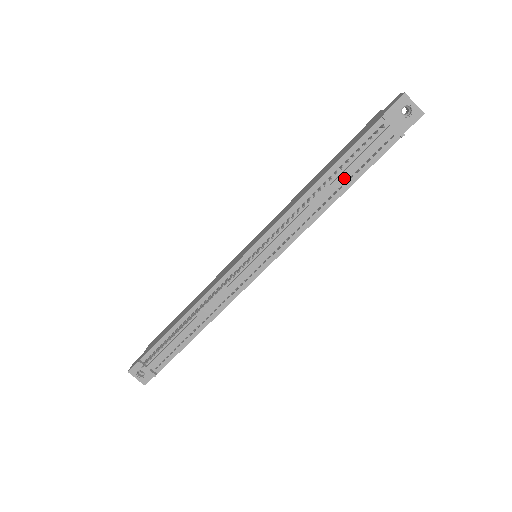
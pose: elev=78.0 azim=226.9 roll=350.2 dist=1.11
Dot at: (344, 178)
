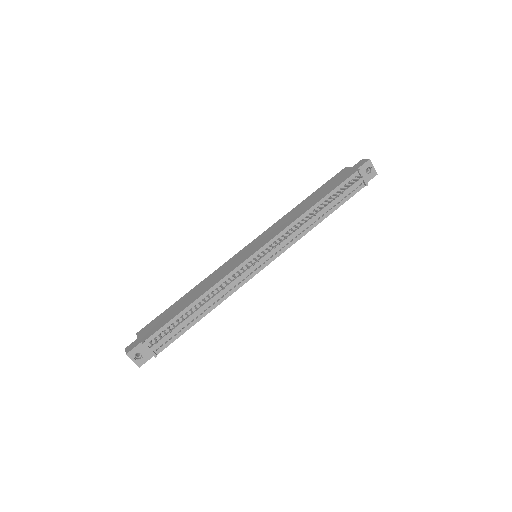
Dot at: (330, 206)
